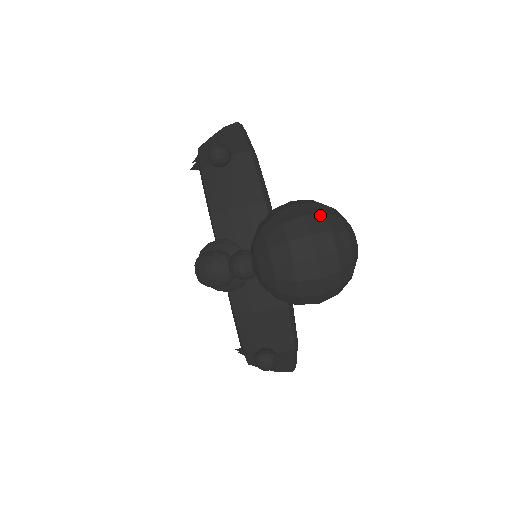
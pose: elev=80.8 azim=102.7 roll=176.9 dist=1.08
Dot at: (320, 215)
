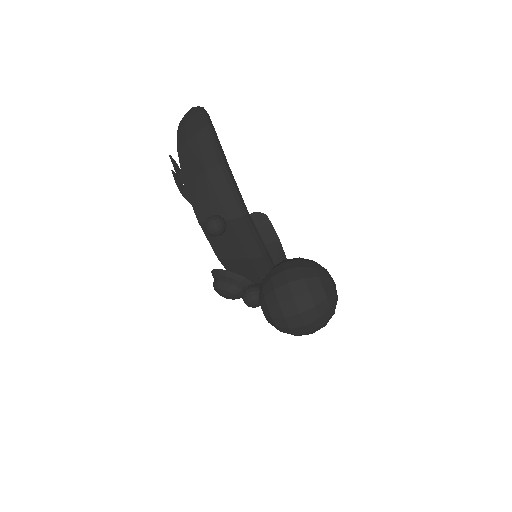
Dot at: (312, 309)
